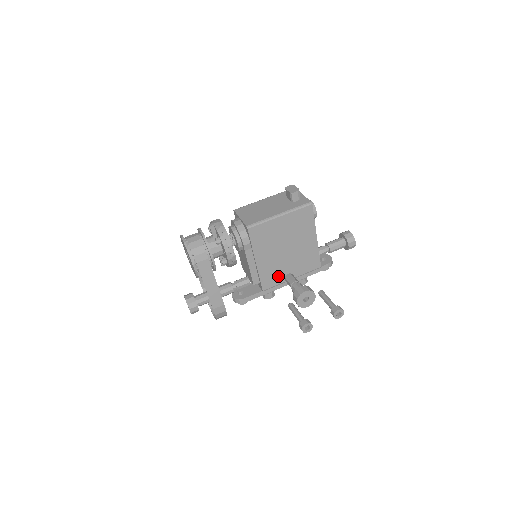
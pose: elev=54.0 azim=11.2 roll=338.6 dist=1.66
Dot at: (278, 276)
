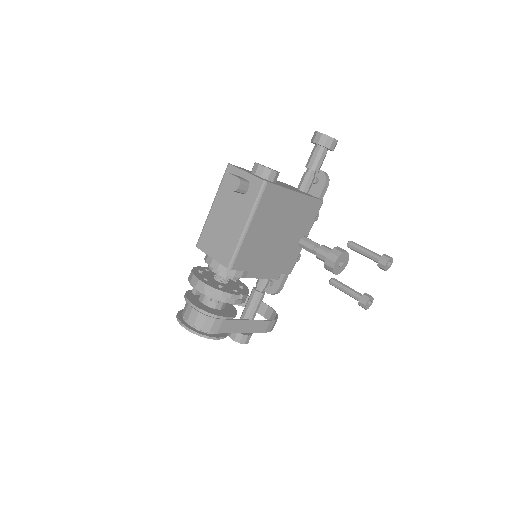
Dot at: (292, 253)
